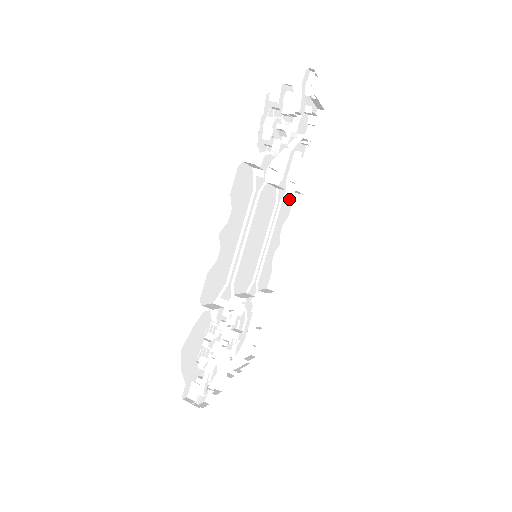
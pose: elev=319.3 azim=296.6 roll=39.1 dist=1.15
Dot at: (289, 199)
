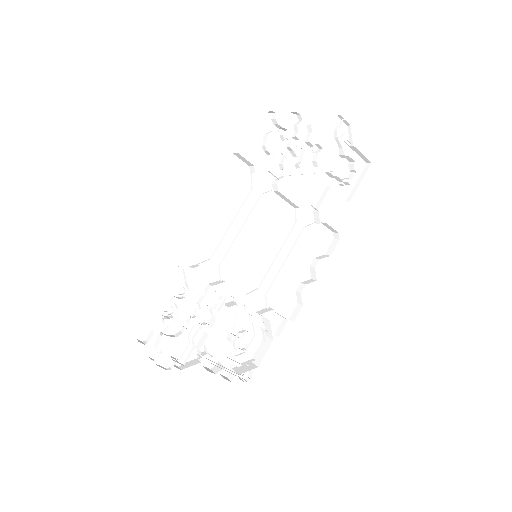
Dot at: (324, 235)
